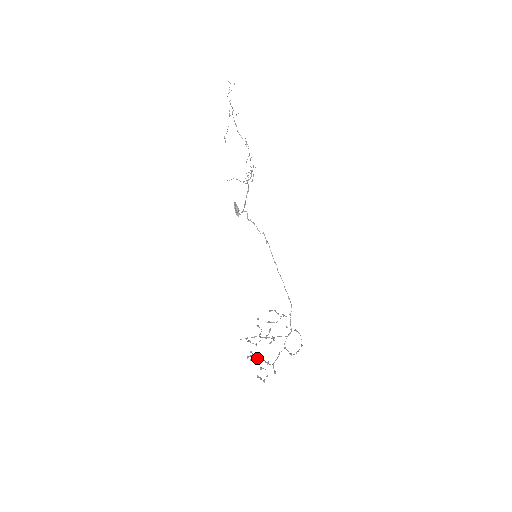
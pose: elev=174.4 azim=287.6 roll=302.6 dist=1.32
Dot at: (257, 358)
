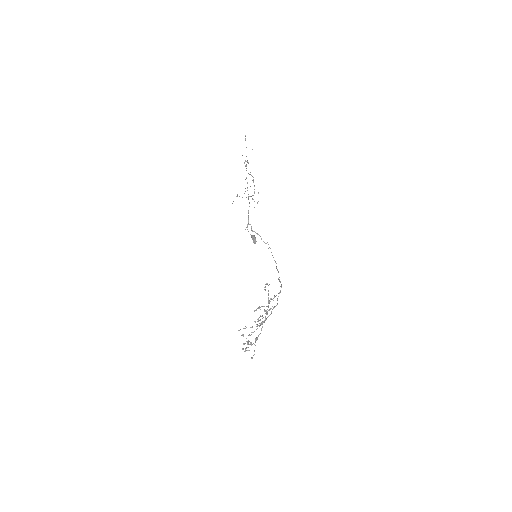
Dot at: (252, 344)
